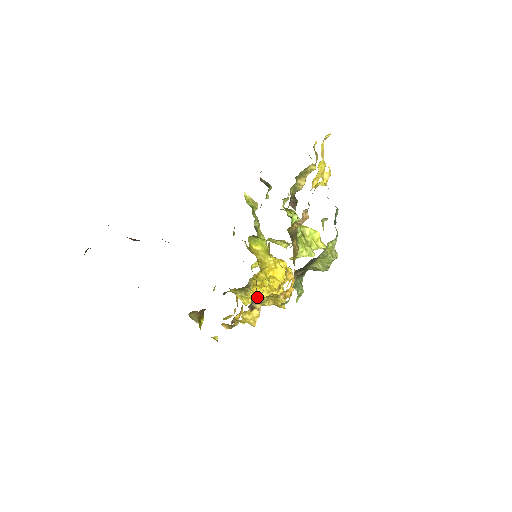
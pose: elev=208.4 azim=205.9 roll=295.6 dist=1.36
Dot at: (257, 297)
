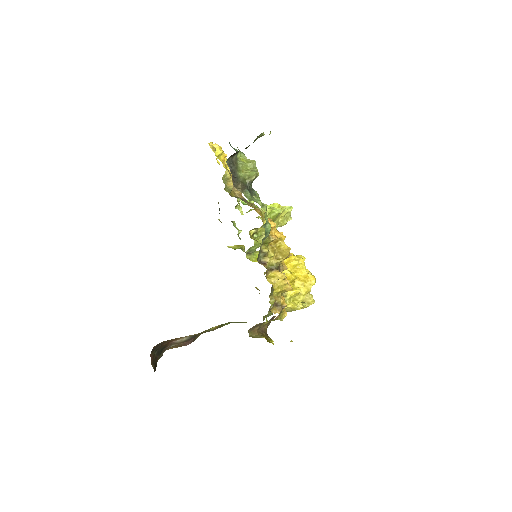
Dot at: (295, 291)
